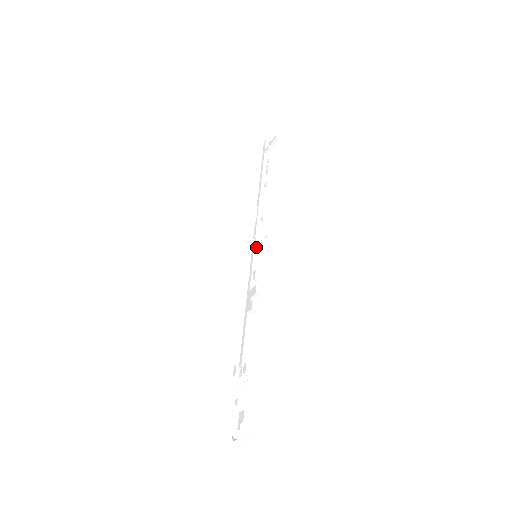
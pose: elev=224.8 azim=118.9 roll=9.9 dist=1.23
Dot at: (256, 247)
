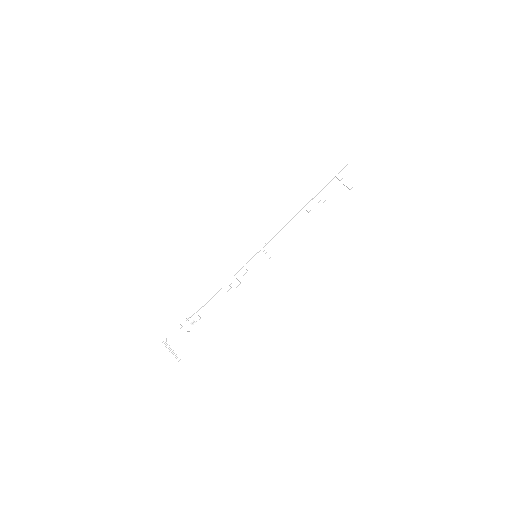
Dot at: (261, 250)
